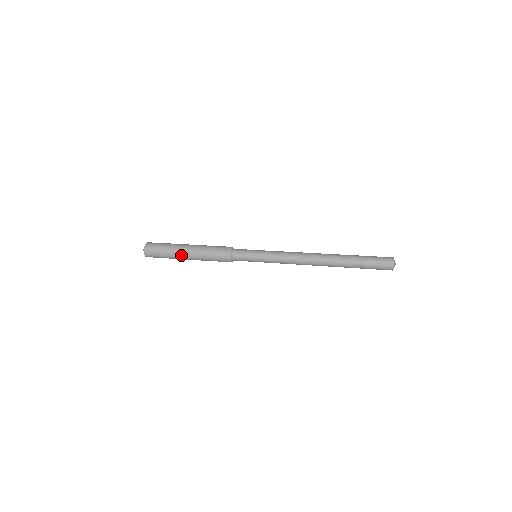
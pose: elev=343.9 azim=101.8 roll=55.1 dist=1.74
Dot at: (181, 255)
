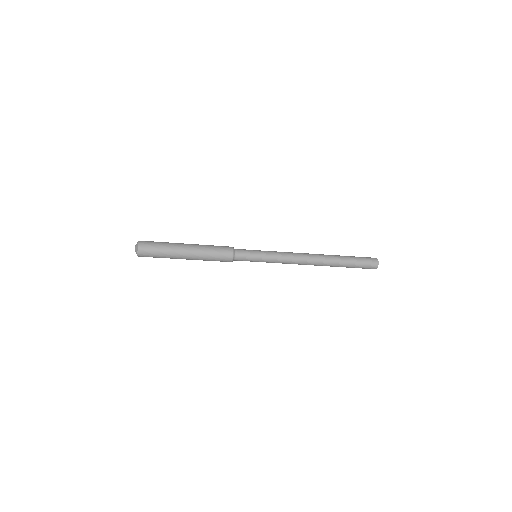
Dot at: (180, 254)
